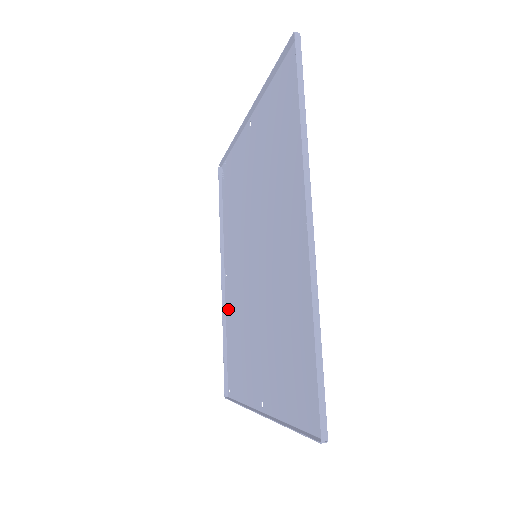
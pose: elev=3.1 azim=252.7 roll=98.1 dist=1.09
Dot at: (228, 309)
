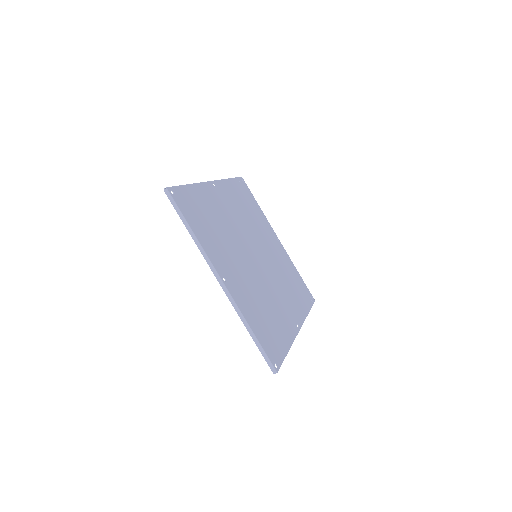
Dot at: (289, 332)
